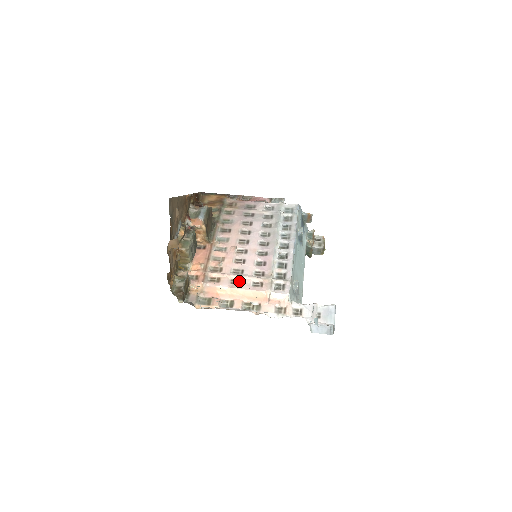
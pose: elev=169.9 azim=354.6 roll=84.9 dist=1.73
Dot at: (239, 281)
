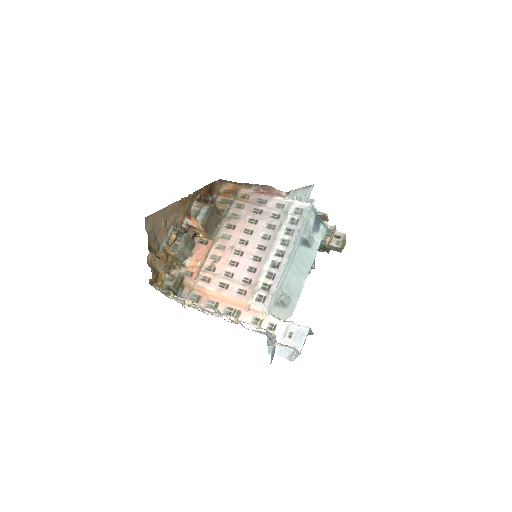
Dot at: (226, 285)
